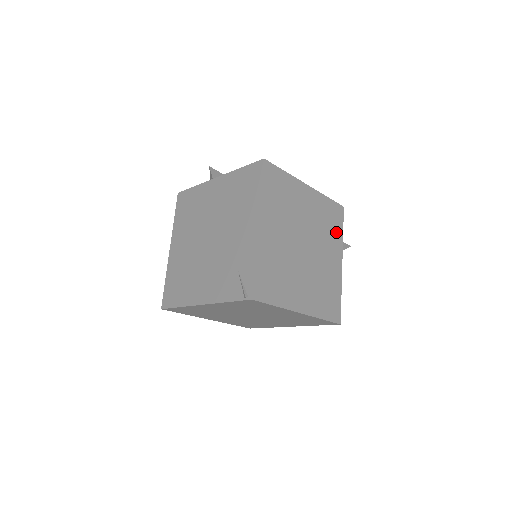
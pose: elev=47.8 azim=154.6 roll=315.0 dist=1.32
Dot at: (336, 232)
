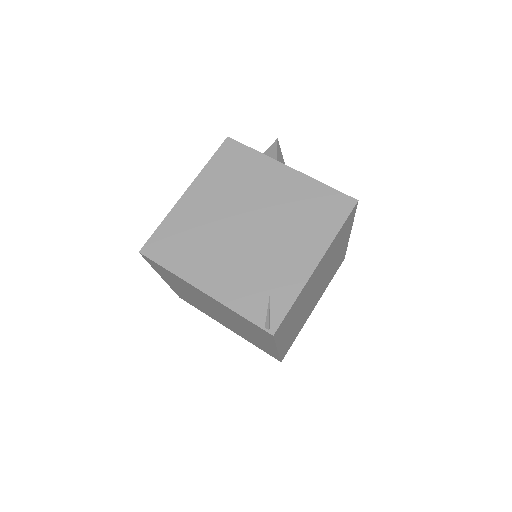
Dot at: (329, 280)
